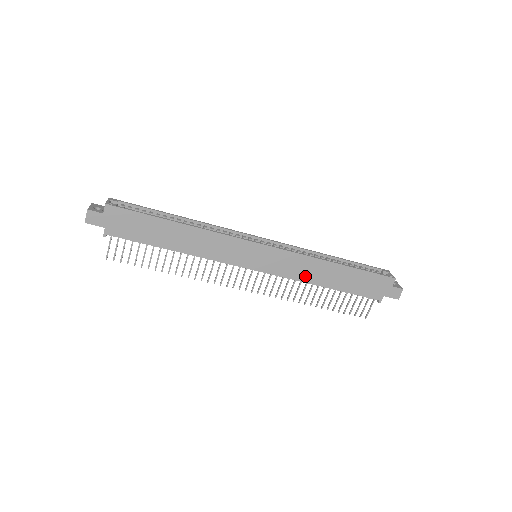
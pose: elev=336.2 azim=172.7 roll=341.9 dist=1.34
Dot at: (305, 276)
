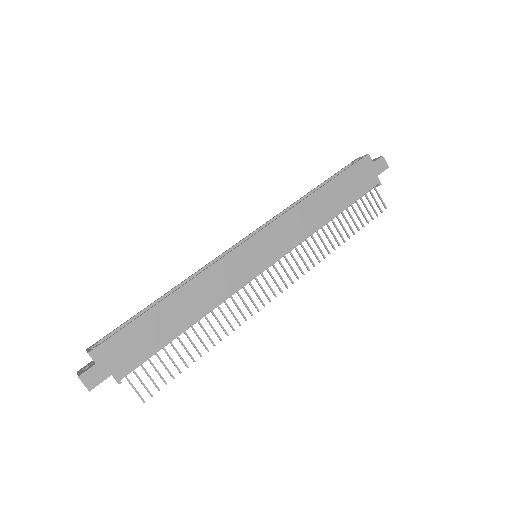
Dot at: (309, 227)
